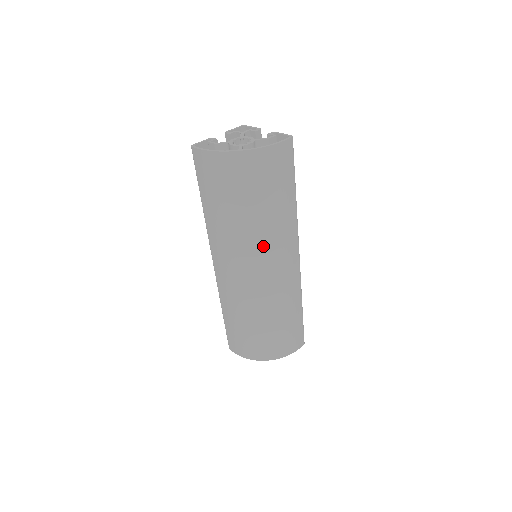
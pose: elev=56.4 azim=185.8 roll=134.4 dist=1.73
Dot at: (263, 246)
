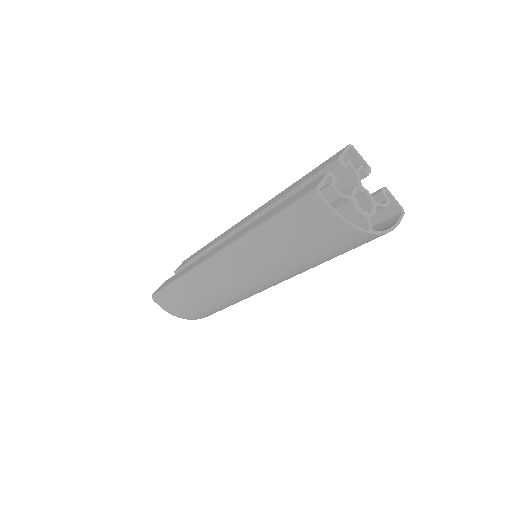
Dot at: (290, 276)
